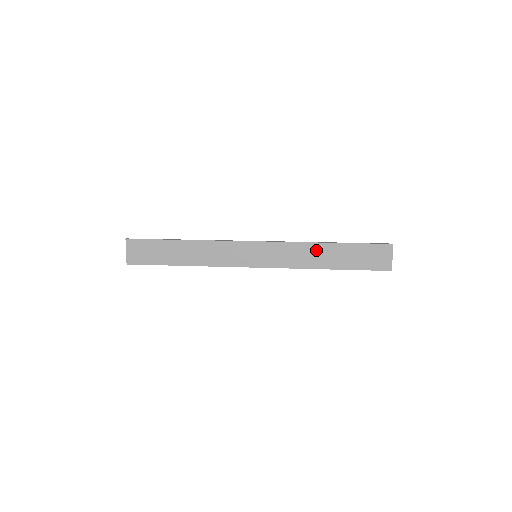
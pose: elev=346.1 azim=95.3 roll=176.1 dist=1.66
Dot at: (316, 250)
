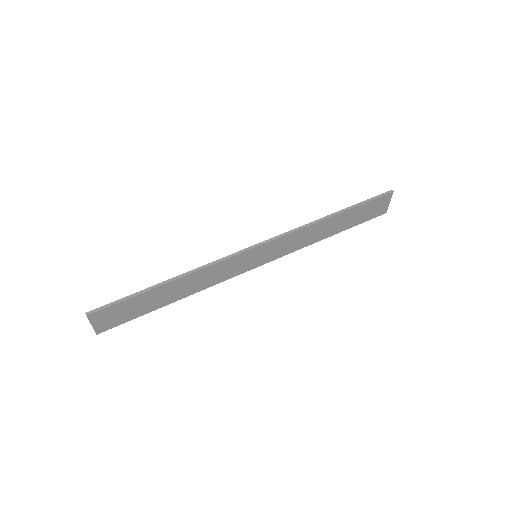
Dot at: (321, 226)
